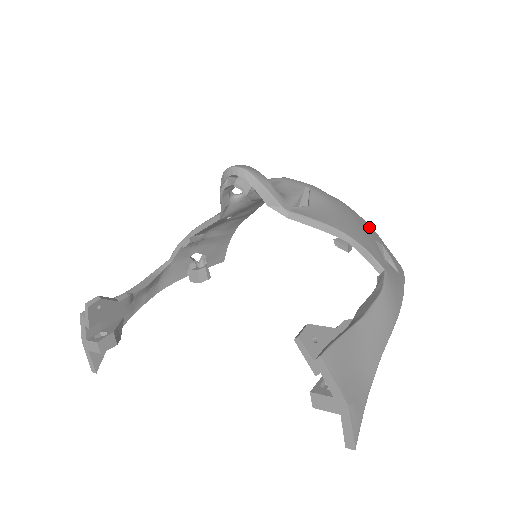
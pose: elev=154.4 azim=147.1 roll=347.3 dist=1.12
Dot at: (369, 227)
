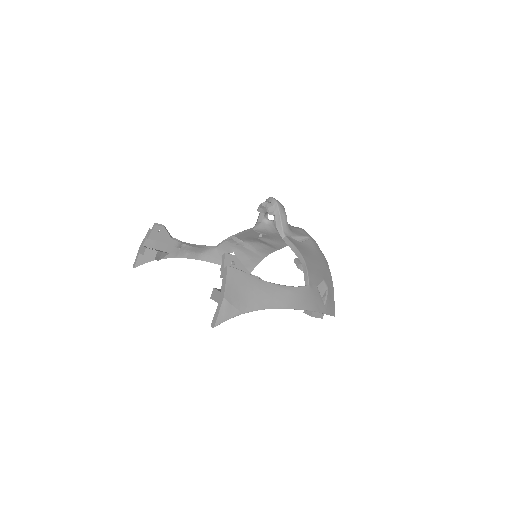
Dot at: (330, 278)
